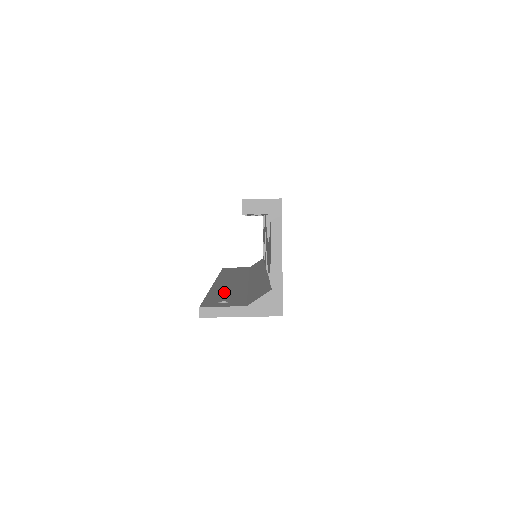
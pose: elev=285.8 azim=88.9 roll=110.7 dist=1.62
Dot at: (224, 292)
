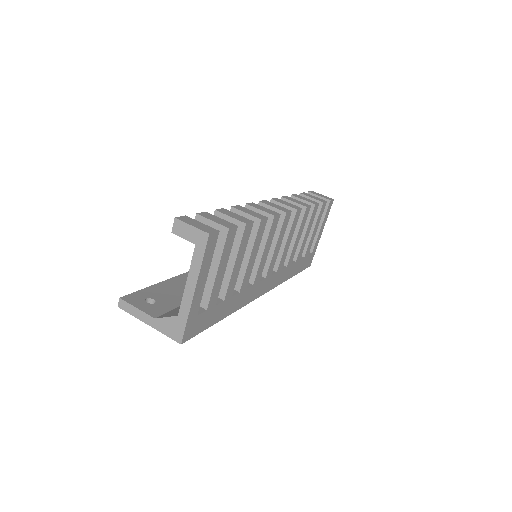
Dot at: (184, 284)
